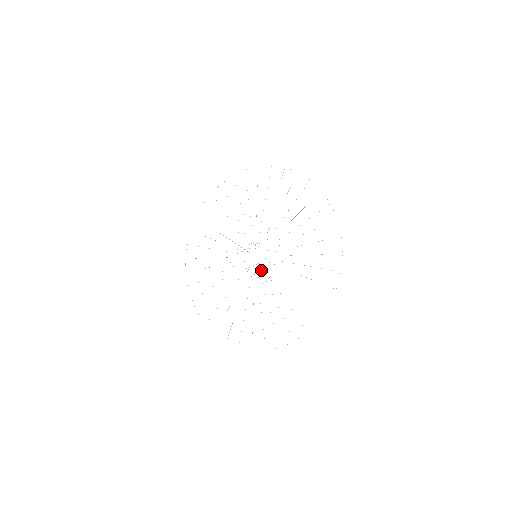
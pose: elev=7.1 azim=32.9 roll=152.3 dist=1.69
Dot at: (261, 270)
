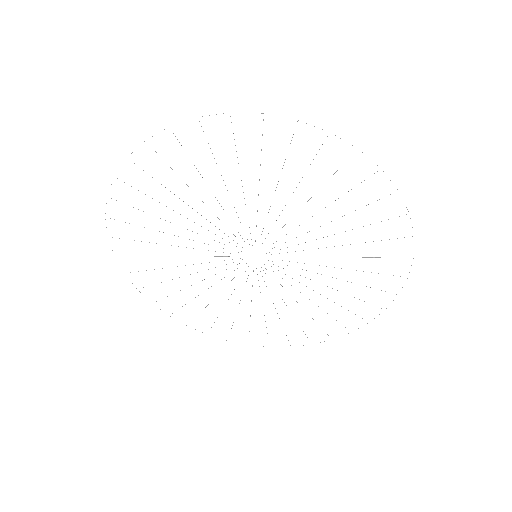
Dot at: occluded
